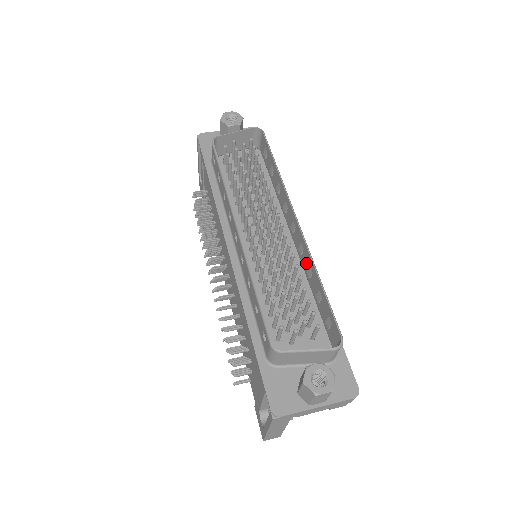
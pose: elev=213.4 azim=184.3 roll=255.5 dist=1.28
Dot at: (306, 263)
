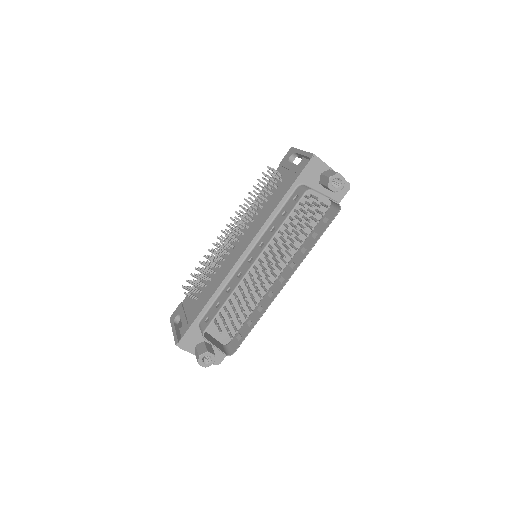
Dot at: (264, 302)
